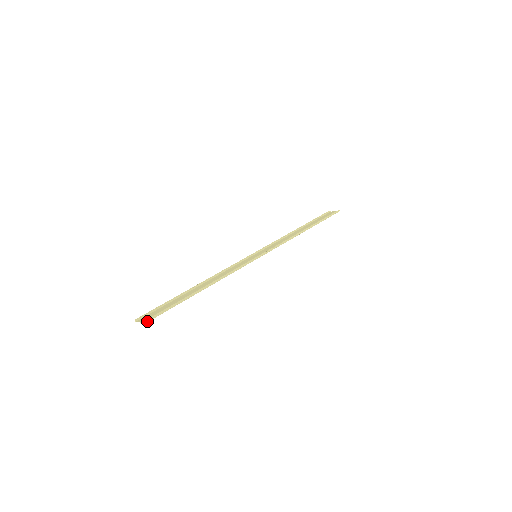
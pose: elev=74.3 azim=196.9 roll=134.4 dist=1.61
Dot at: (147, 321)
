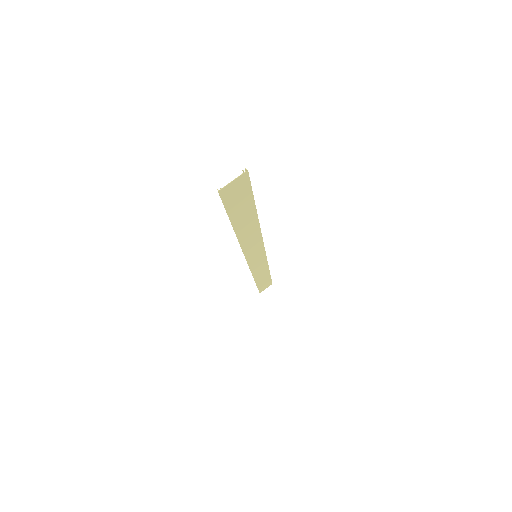
Dot at: (246, 172)
